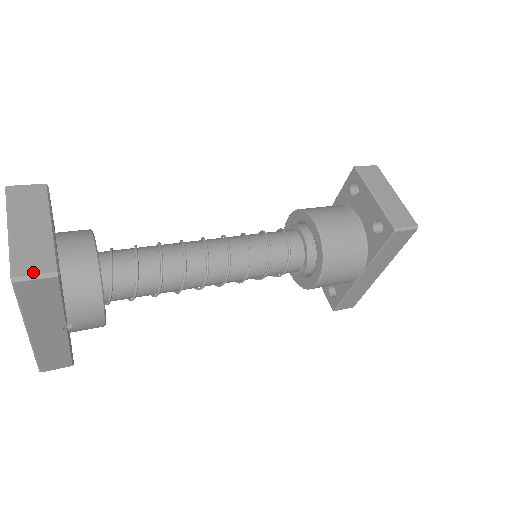
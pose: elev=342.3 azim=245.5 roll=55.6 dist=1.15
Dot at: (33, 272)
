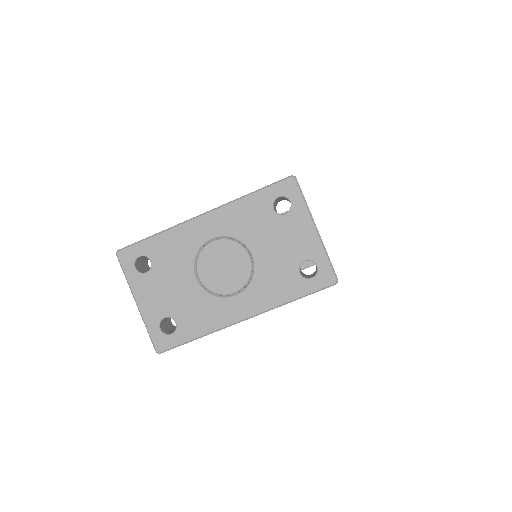
Dot at: occluded
